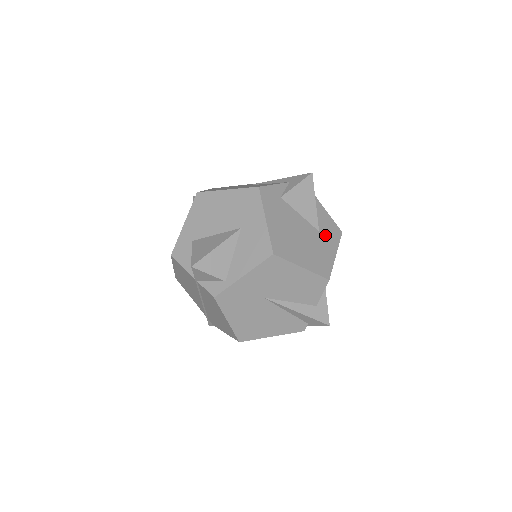
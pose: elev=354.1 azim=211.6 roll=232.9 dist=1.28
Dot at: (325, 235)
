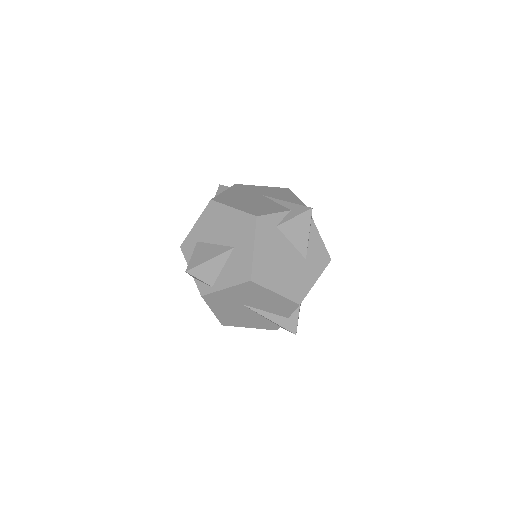
Dot at: (311, 263)
